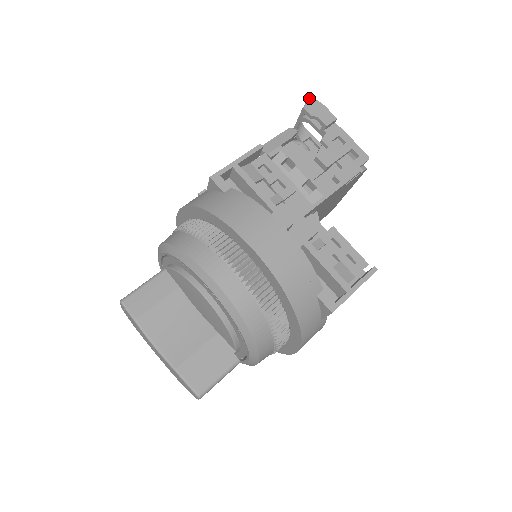
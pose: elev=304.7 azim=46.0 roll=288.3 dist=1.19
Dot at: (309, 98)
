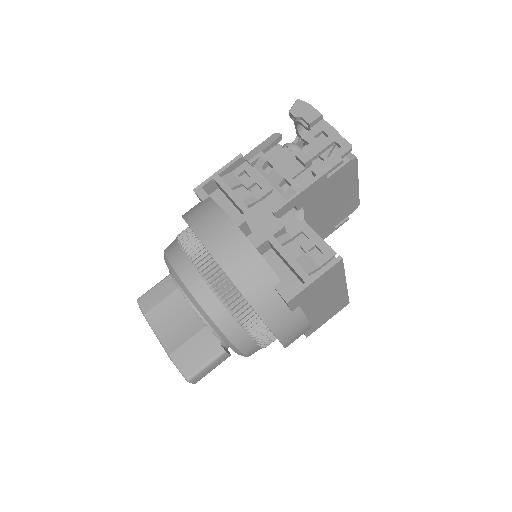
Dot at: (296, 101)
